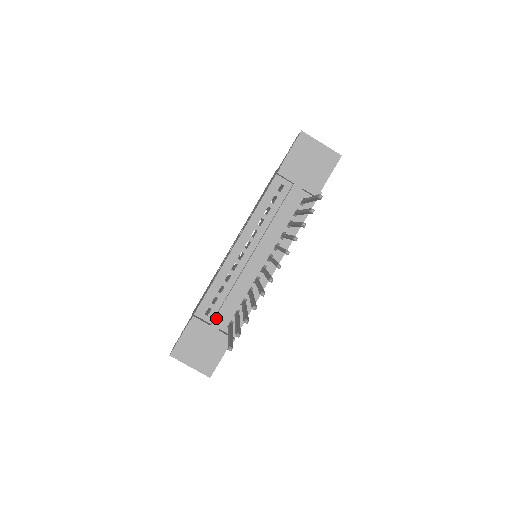
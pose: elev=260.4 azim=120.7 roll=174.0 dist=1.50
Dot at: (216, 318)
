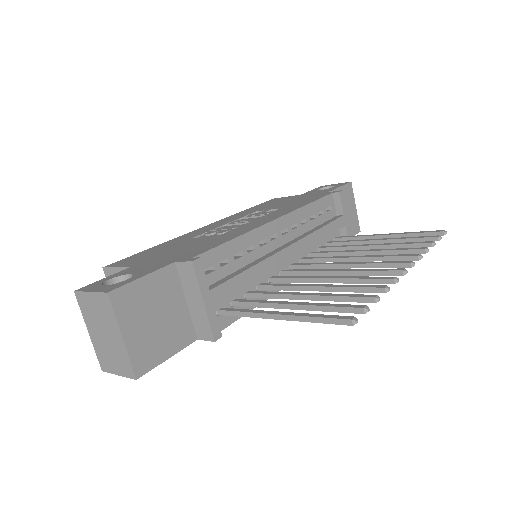
Dot at: (221, 286)
